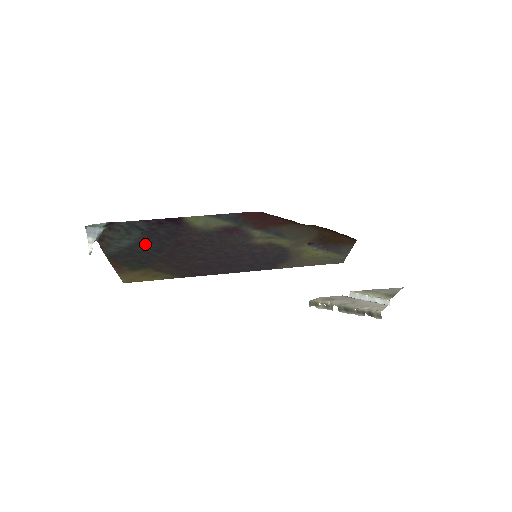
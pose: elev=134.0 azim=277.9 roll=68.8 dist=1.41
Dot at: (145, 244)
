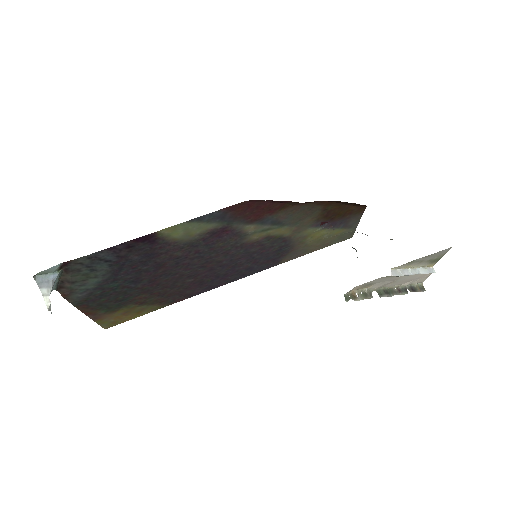
Dot at: (117, 277)
